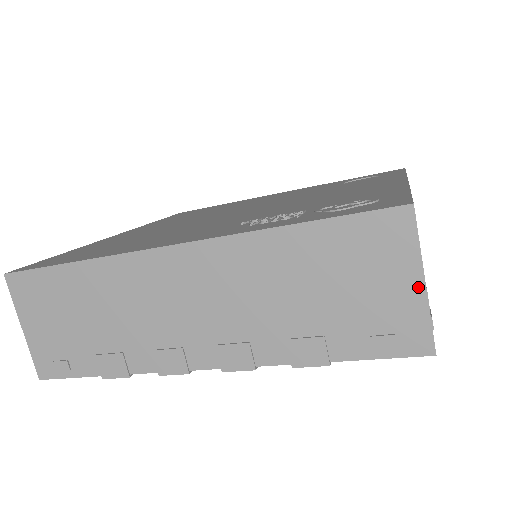
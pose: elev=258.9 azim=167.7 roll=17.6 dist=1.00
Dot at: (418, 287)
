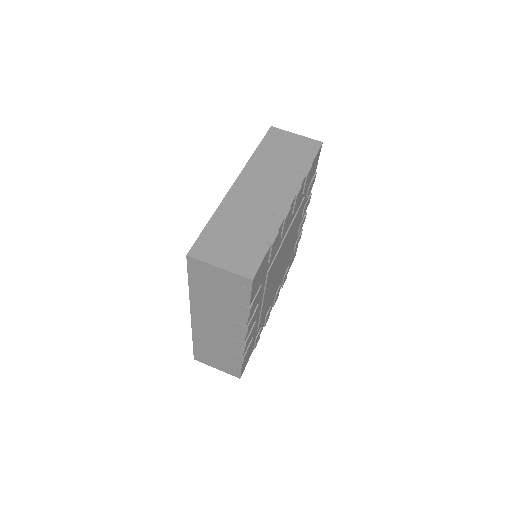
Dot at: (297, 136)
